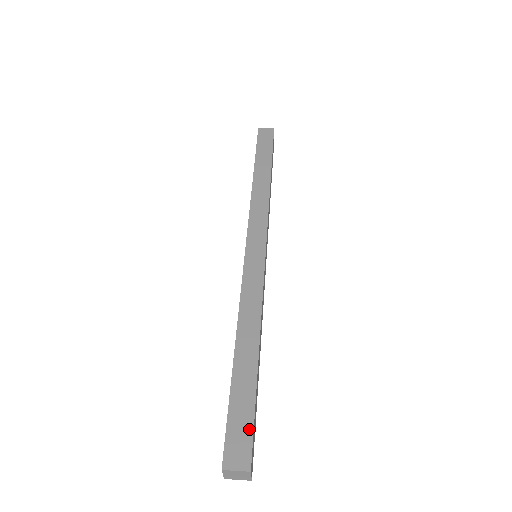
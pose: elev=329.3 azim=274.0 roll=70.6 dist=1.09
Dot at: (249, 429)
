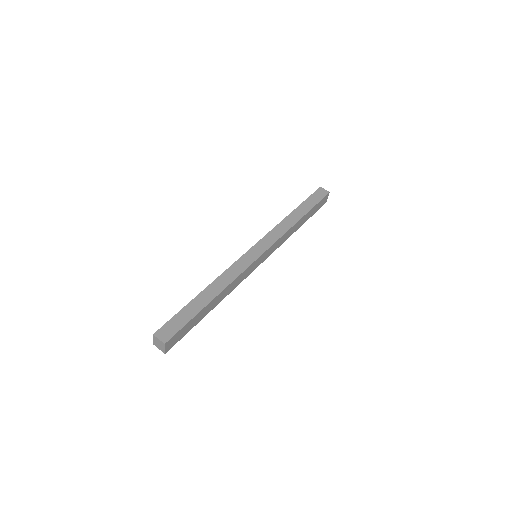
Dot at: (179, 327)
